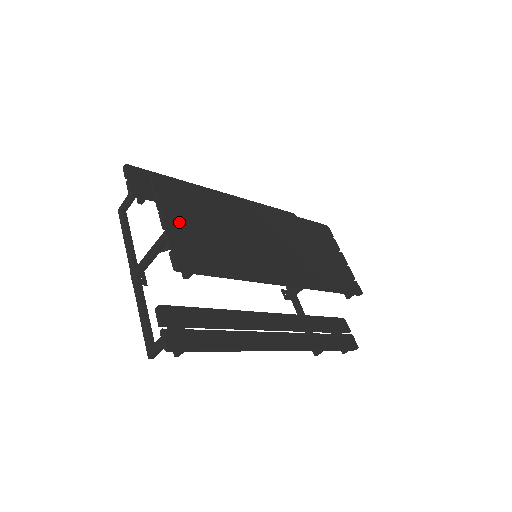
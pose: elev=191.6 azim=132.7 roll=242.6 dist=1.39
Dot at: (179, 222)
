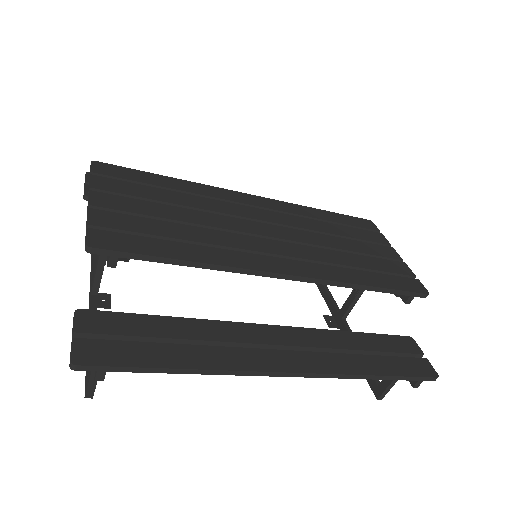
Dot at: (115, 202)
